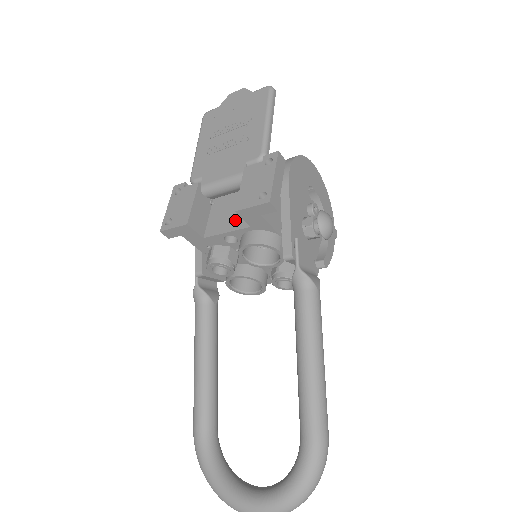
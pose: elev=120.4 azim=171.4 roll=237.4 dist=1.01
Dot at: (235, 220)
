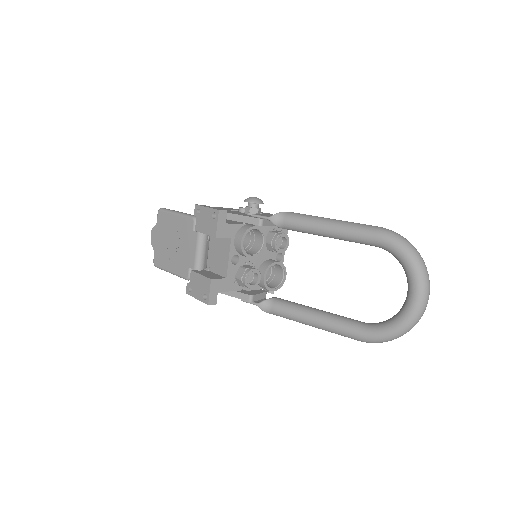
Dot at: (224, 250)
